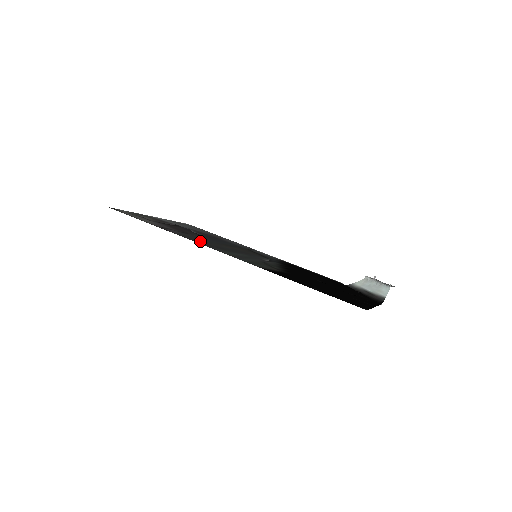
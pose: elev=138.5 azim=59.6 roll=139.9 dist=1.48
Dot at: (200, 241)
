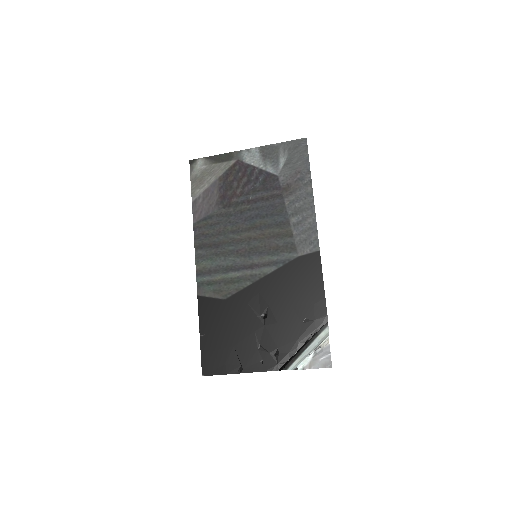
Dot at: (208, 235)
